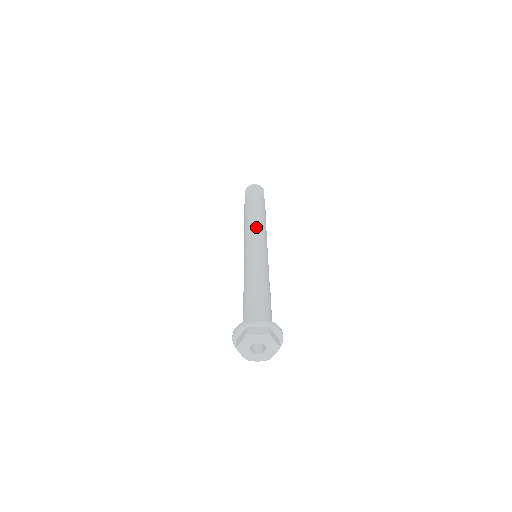
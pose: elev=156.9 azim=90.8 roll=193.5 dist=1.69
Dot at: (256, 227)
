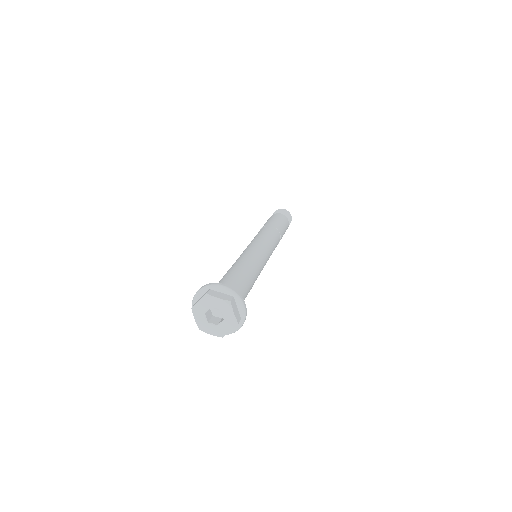
Dot at: (267, 233)
